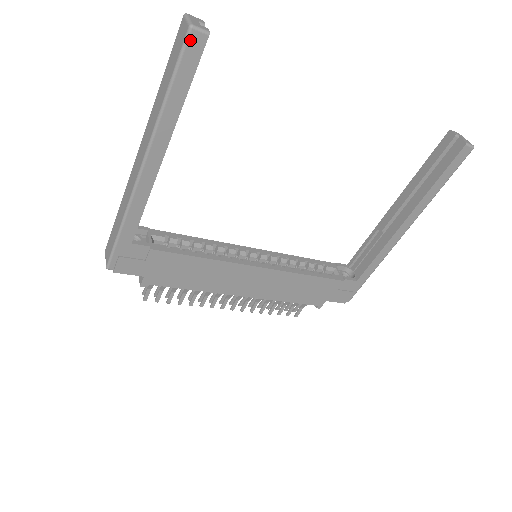
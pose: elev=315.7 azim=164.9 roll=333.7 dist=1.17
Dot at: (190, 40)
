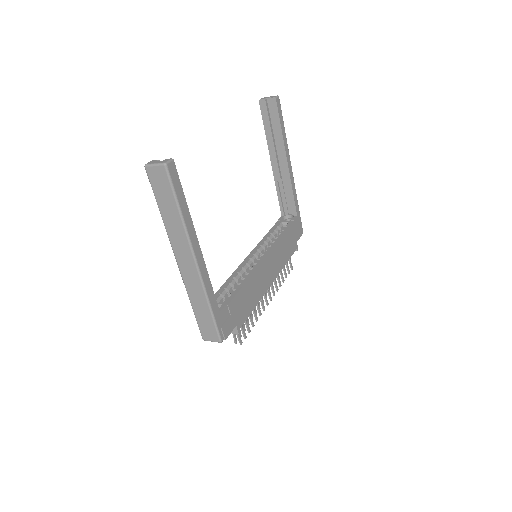
Dot at: (170, 171)
